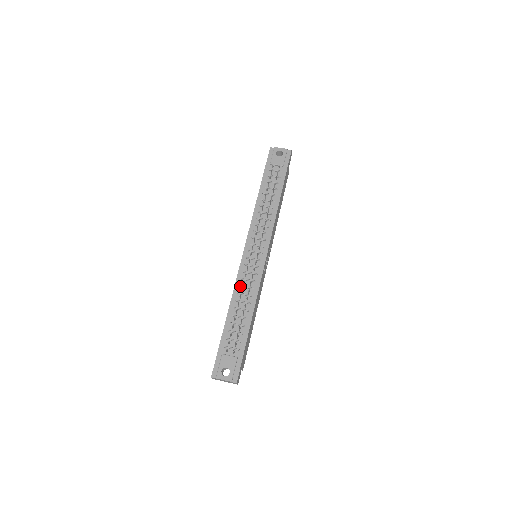
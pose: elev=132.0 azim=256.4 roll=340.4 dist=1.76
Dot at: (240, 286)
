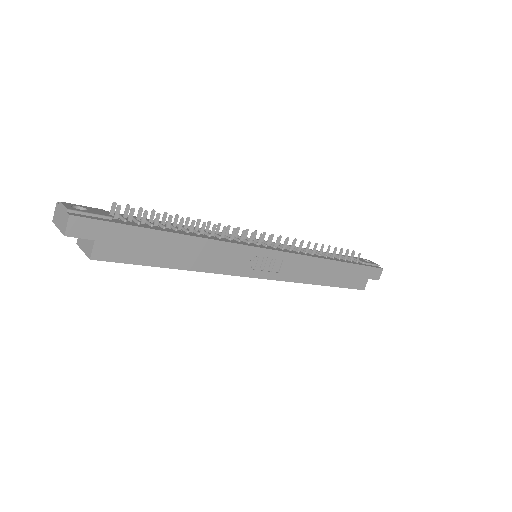
Dot at: (209, 230)
